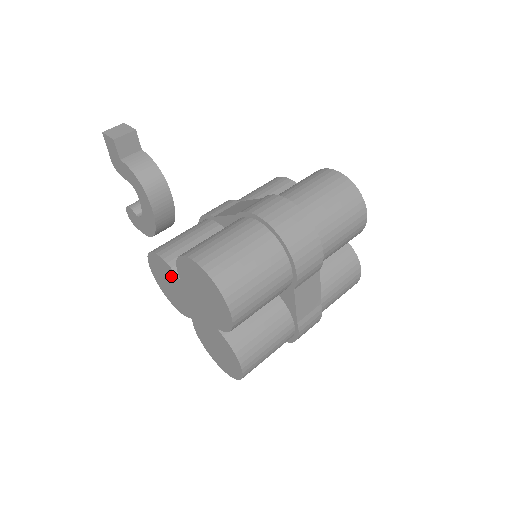
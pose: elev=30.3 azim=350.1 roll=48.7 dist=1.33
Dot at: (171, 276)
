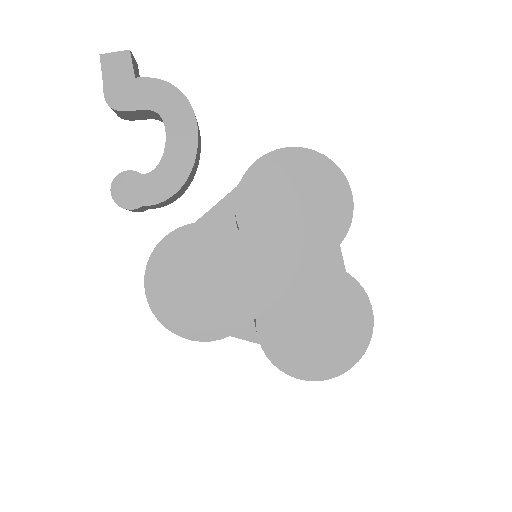
Dot at: (214, 247)
